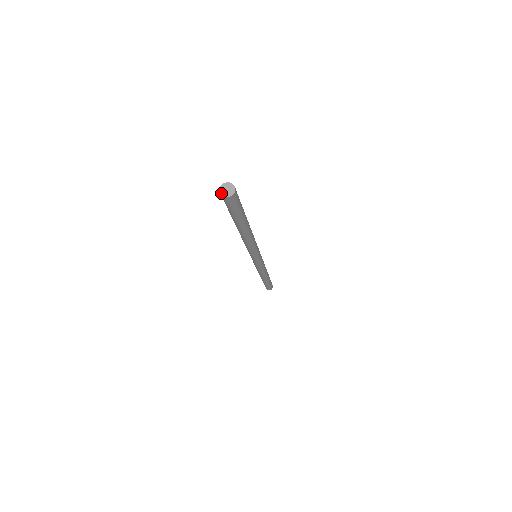
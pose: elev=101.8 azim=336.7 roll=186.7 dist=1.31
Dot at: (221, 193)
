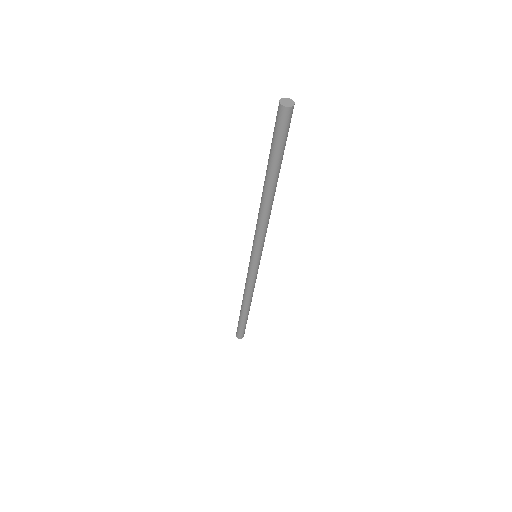
Dot at: (284, 105)
